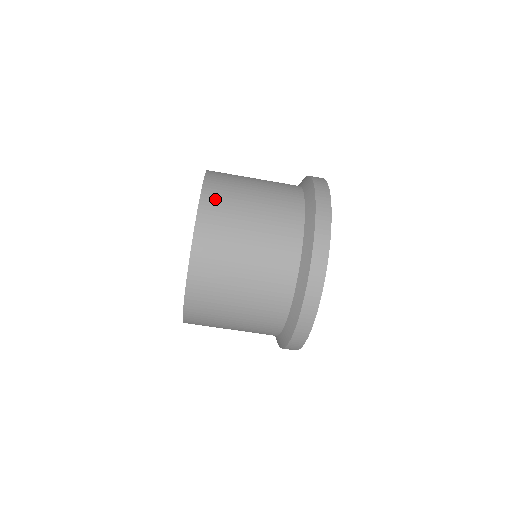
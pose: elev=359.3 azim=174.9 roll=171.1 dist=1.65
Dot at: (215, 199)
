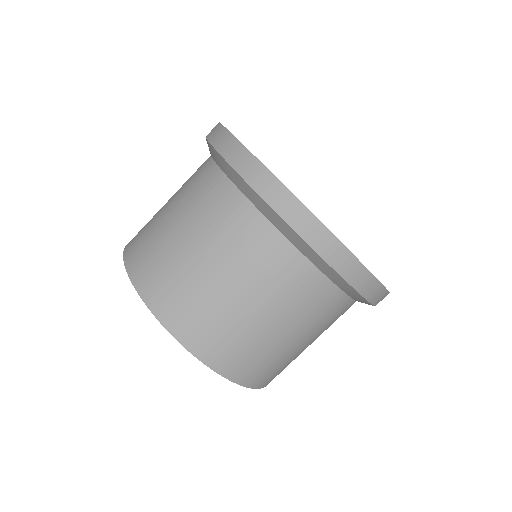
Dot at: (198, 333)
